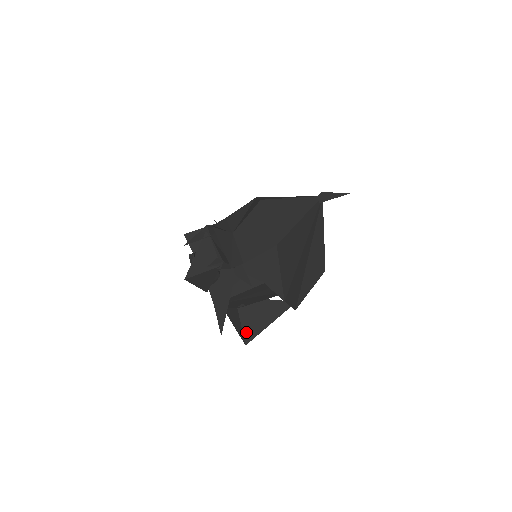
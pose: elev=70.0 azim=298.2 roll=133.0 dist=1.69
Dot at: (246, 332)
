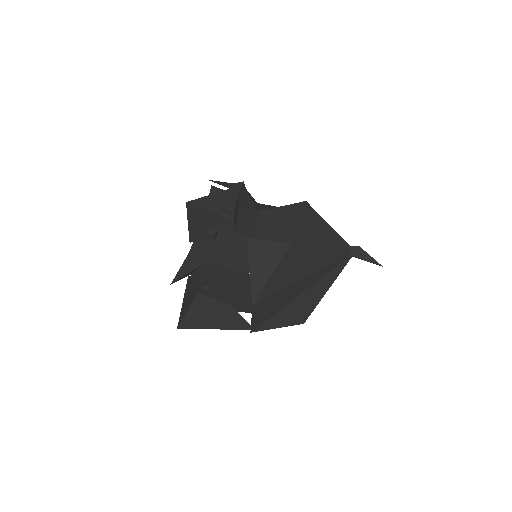
Dot at: (188, 318)
